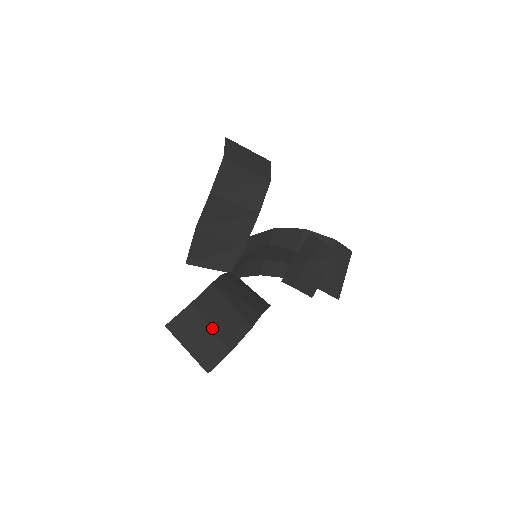
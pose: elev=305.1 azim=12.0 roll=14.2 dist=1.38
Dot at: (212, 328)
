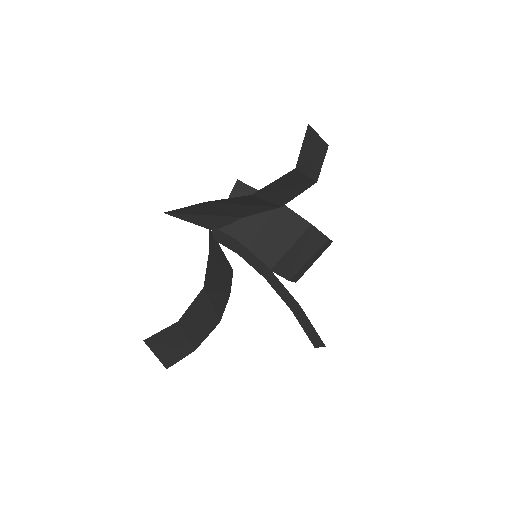
Dot at: (188, 337)
